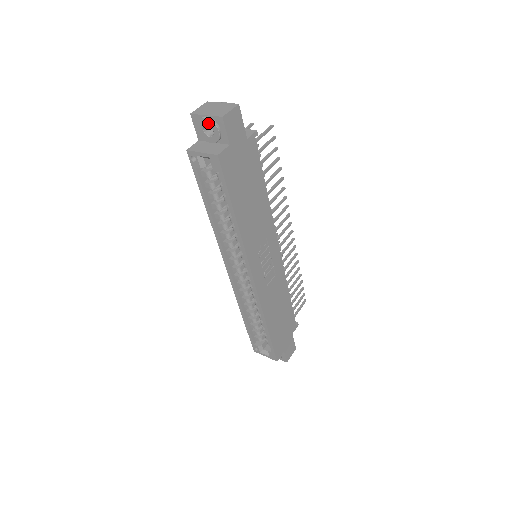
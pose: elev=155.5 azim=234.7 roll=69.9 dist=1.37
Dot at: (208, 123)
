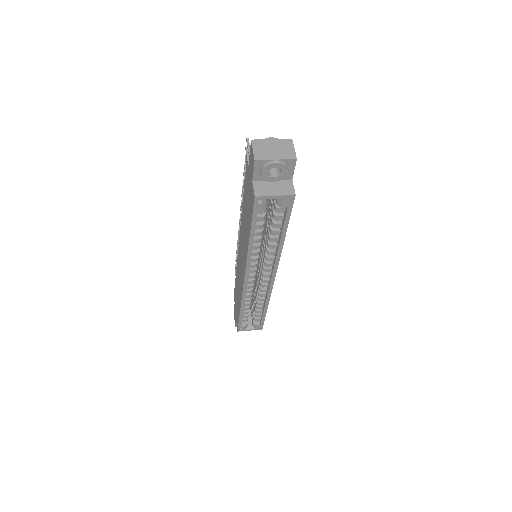
Dot at: (278, 166)
